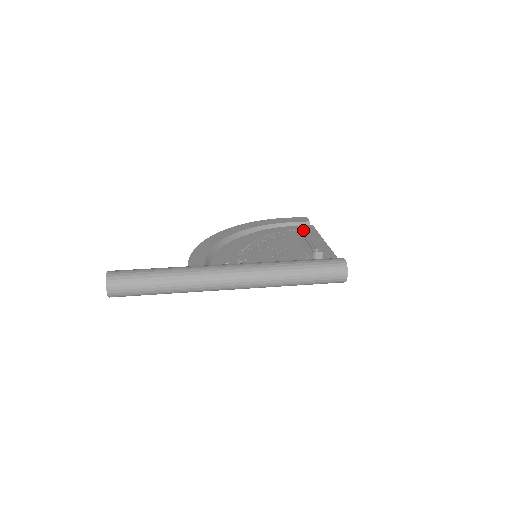
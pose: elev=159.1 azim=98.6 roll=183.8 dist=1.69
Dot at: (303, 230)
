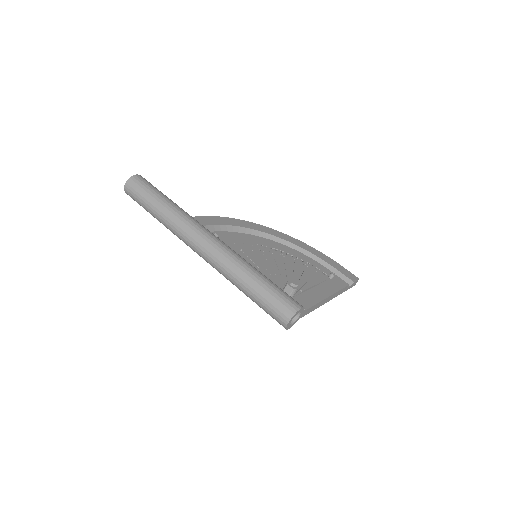
Dot at: (331, 279)
